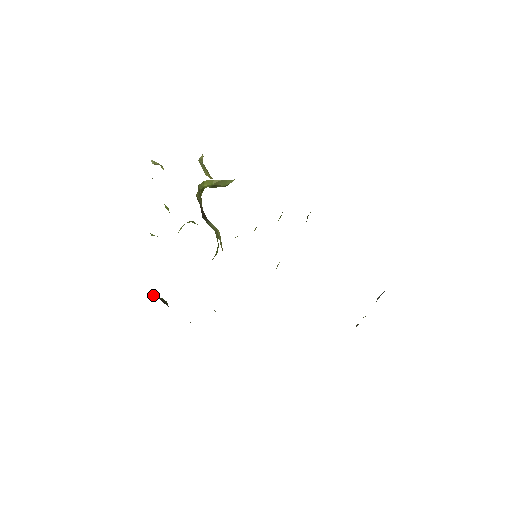
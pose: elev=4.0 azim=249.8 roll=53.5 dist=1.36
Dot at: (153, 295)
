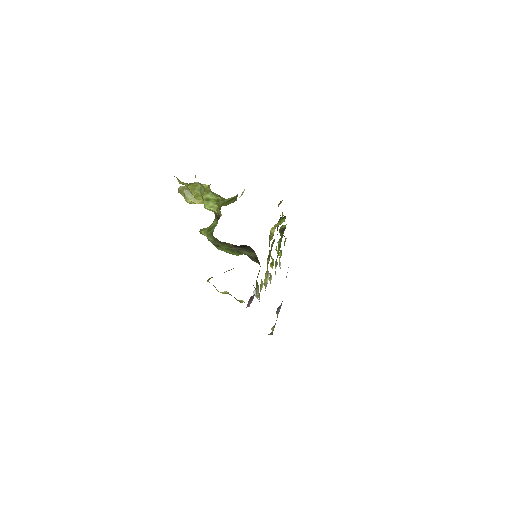
Dot at: occluded
